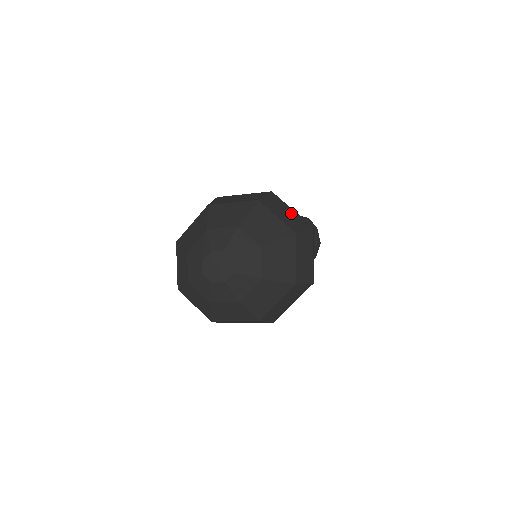
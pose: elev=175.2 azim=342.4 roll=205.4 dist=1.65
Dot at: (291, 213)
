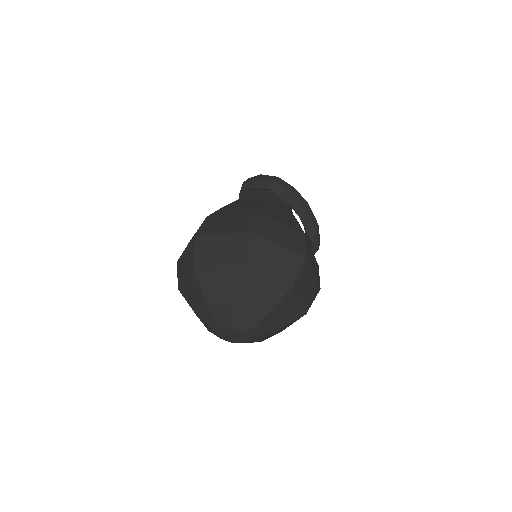
Dot at: (311, 282)
